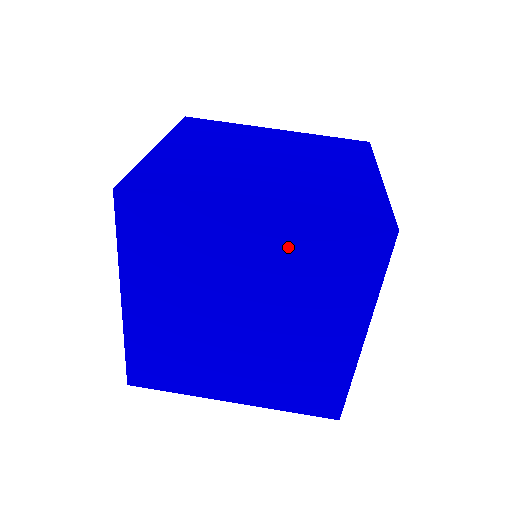
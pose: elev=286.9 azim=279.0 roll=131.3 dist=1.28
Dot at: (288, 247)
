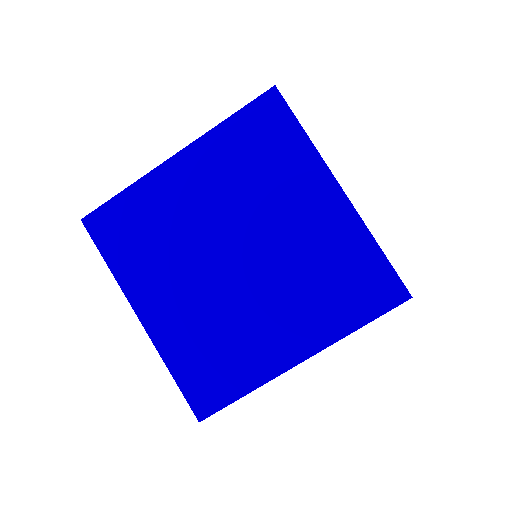
Dot at: occluded
